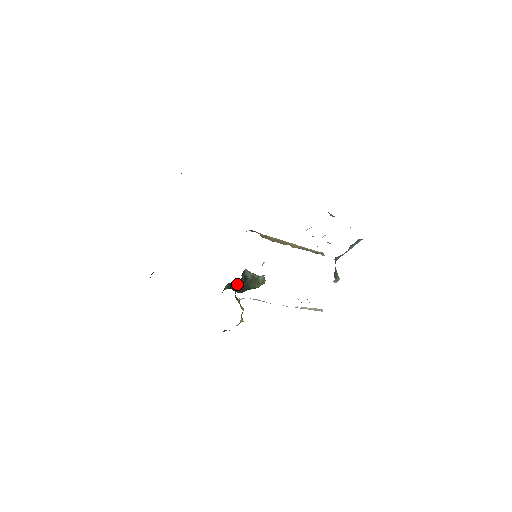
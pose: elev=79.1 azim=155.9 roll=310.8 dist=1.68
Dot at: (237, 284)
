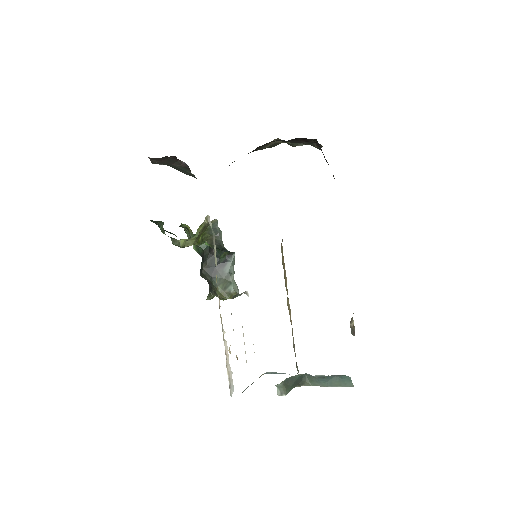
Dot at: (218, 234)
